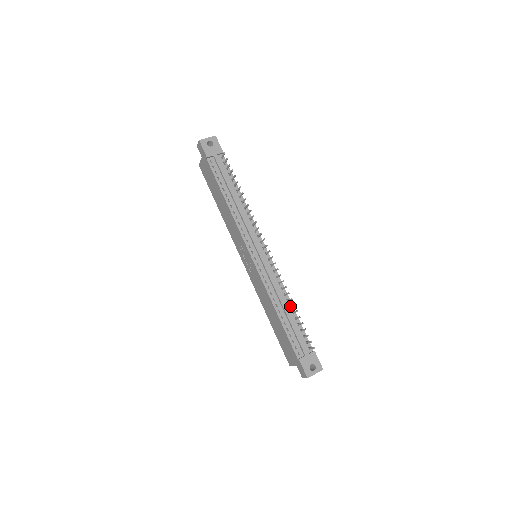
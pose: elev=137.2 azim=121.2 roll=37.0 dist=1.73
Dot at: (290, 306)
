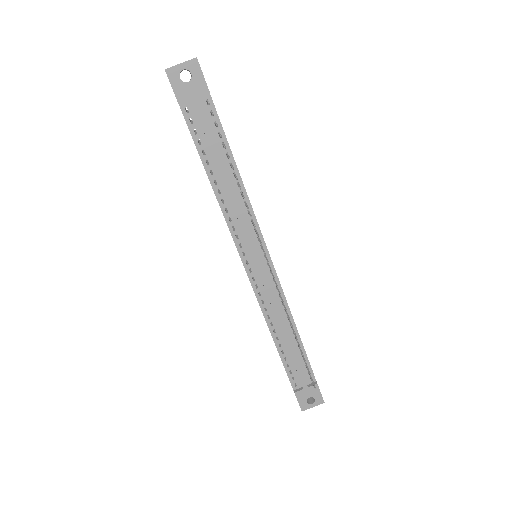
Dot at: (293, 333)
